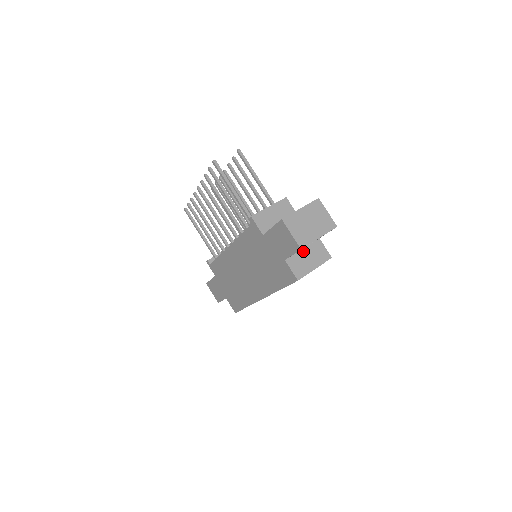
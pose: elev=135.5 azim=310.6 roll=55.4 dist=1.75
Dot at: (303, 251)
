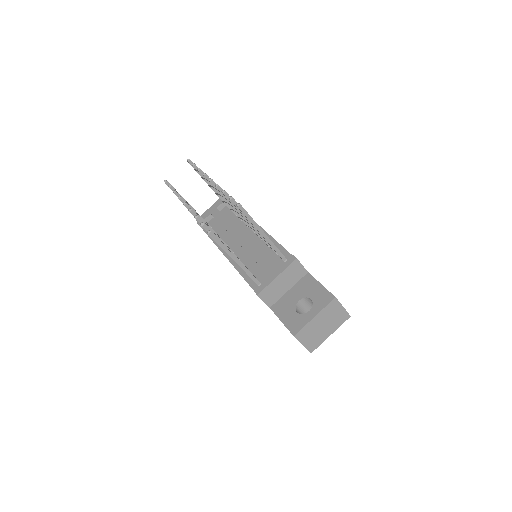
Dot at: occluded
